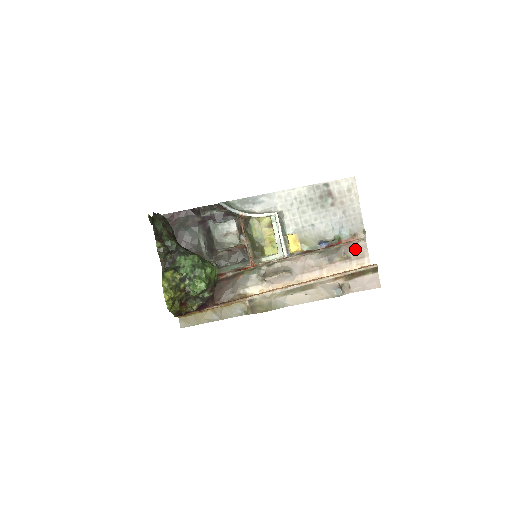
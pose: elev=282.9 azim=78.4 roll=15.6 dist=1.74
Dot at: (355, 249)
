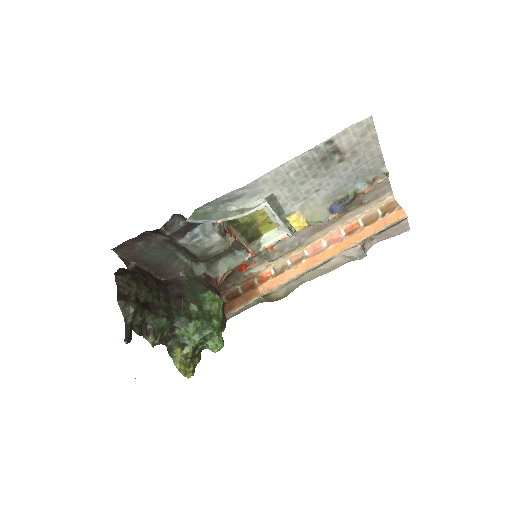
Dot at: (374, 190)
